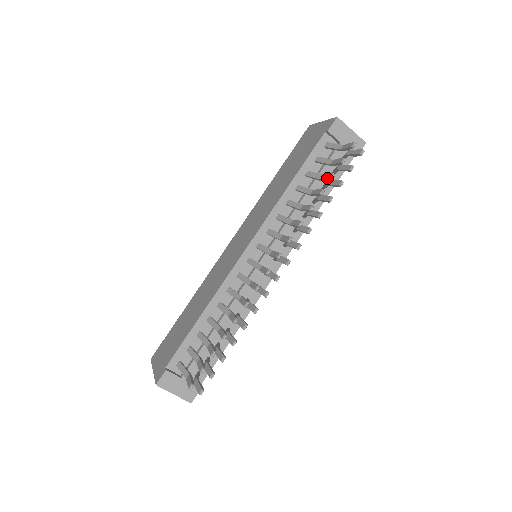
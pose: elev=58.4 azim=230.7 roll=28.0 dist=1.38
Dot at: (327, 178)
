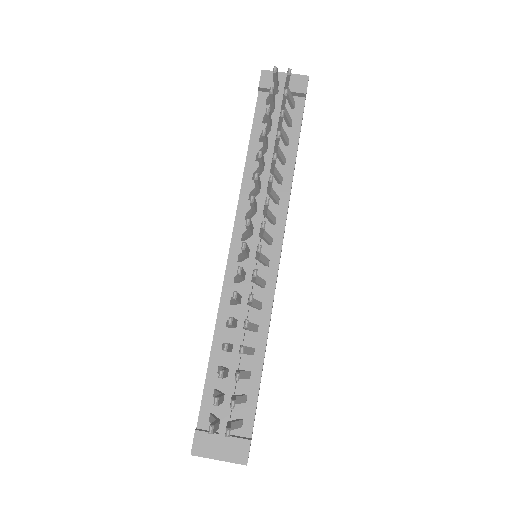
Dot at: occluded
